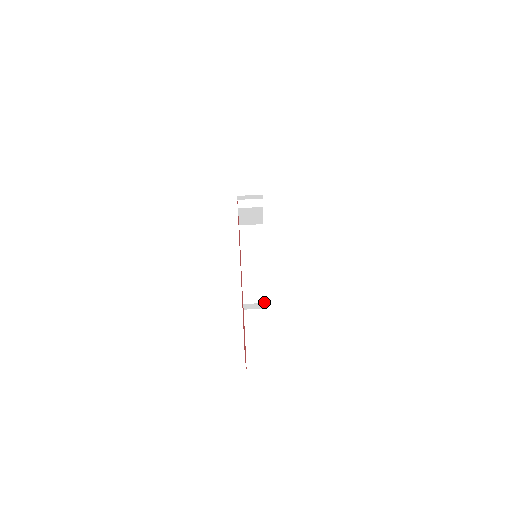
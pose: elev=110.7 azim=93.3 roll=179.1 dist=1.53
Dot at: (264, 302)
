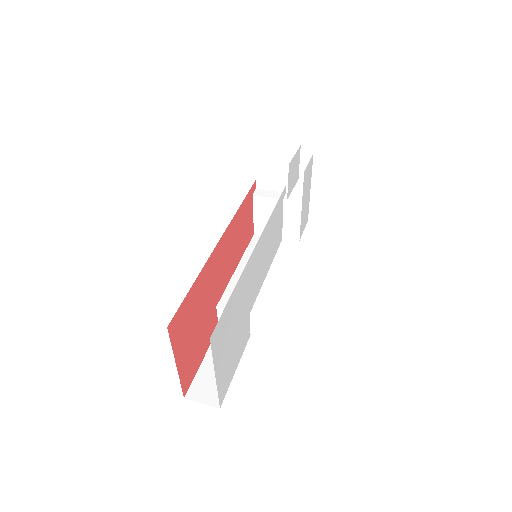
Dot at: occluded
